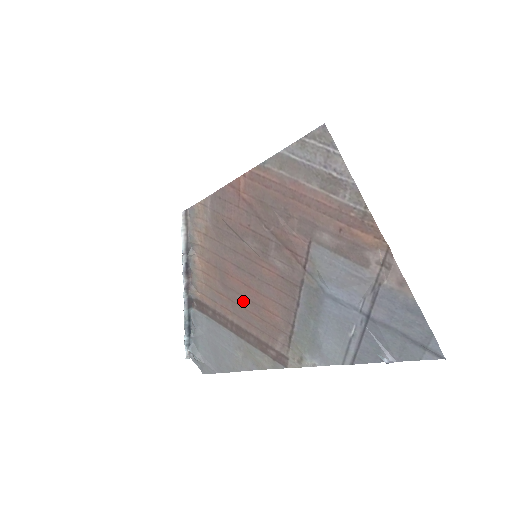
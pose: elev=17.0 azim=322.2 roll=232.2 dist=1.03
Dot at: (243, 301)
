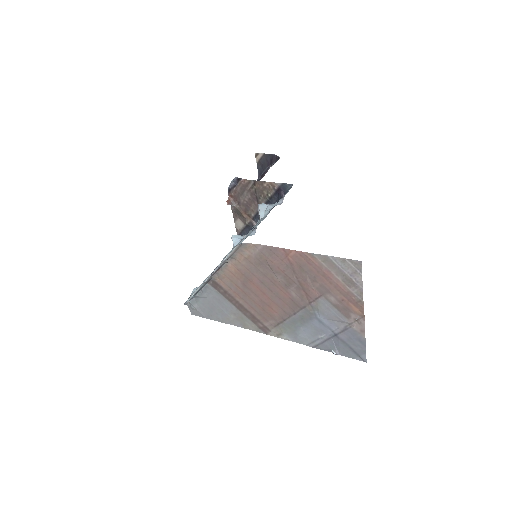
Dot at: (254, 297)
